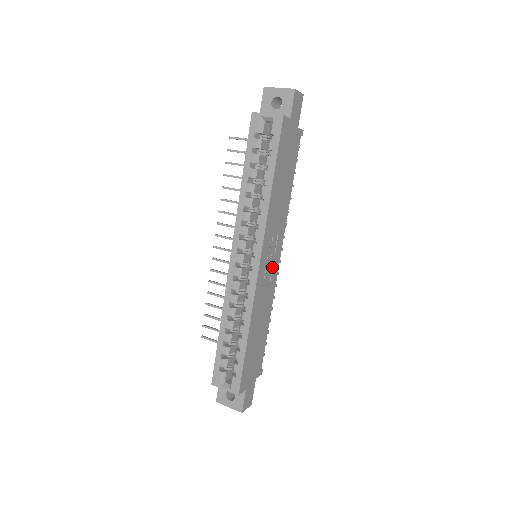
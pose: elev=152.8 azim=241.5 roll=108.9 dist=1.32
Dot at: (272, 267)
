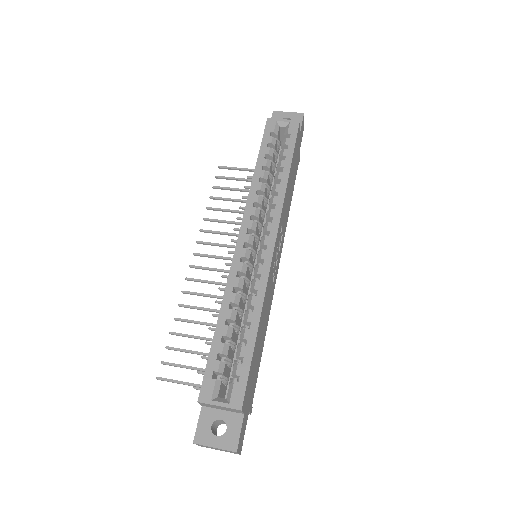
Dot at: (275, 267)
